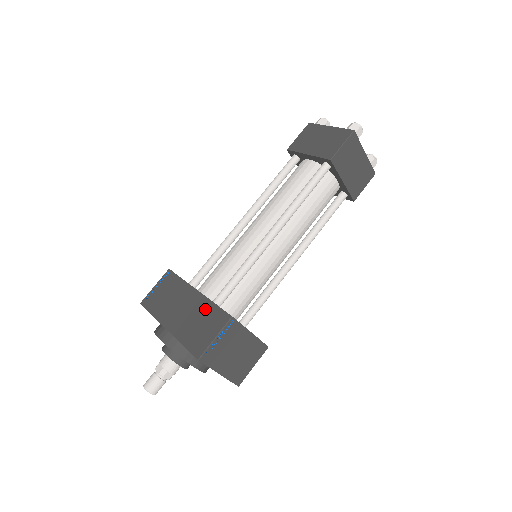
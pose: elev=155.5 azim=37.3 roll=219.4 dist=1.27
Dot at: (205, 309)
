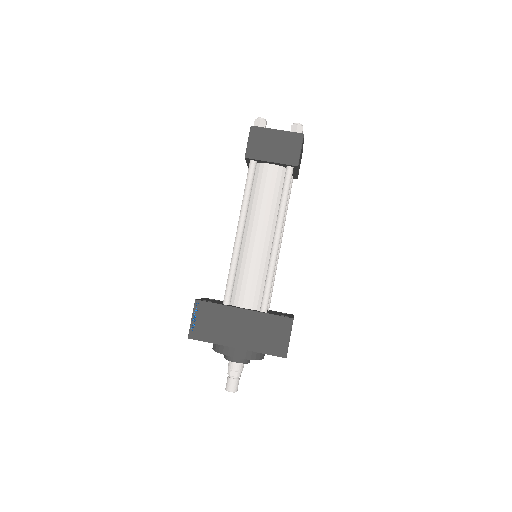
Dot at: (264, 321)
